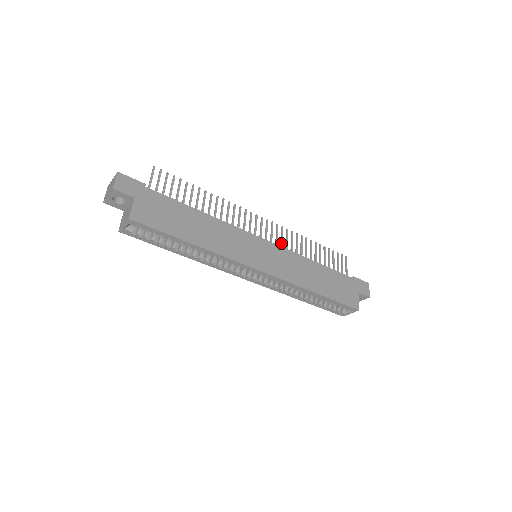
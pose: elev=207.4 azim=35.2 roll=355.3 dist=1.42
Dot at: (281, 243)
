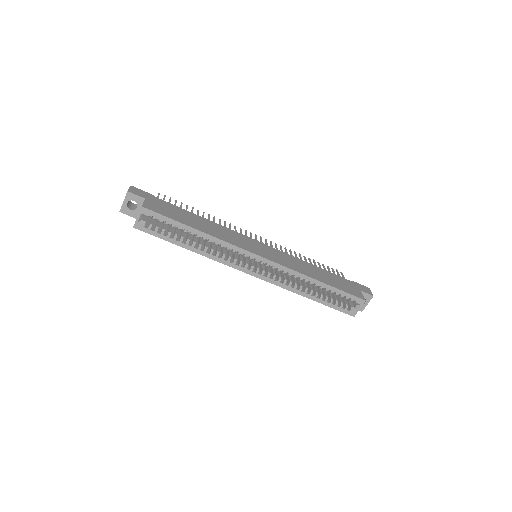
Dot at: occluded
